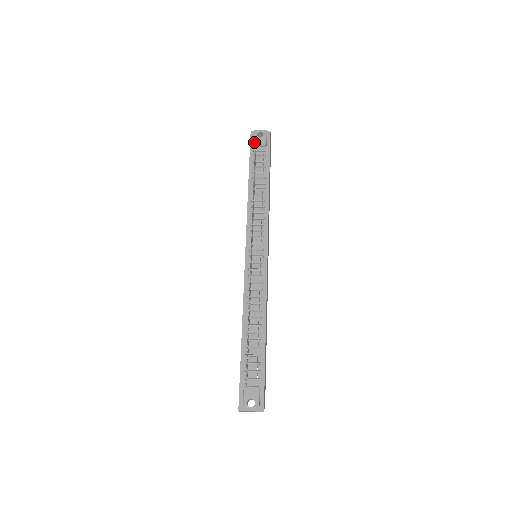
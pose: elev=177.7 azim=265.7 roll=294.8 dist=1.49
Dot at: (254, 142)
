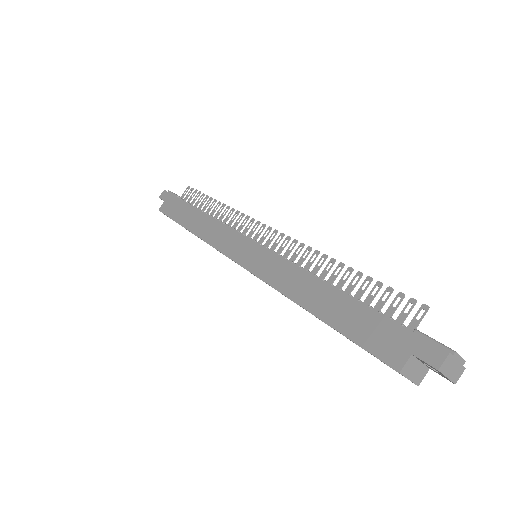
Dot at: occluded
